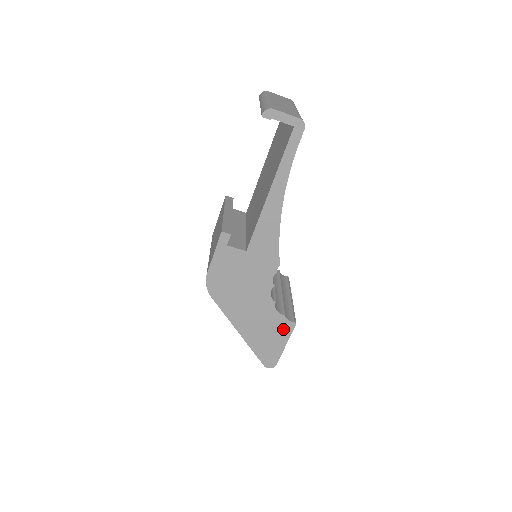
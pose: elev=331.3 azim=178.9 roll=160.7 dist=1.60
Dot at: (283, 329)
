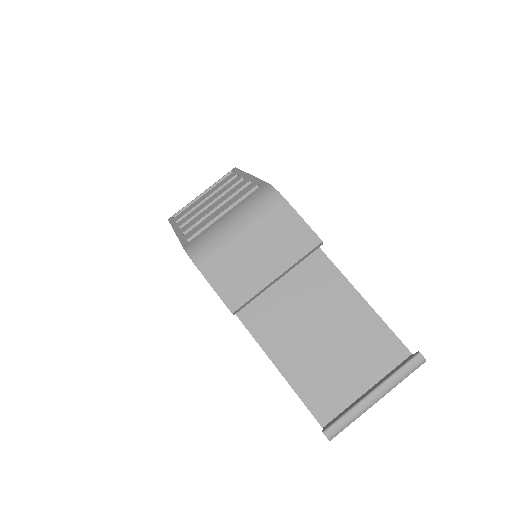
Dot at: occluded
